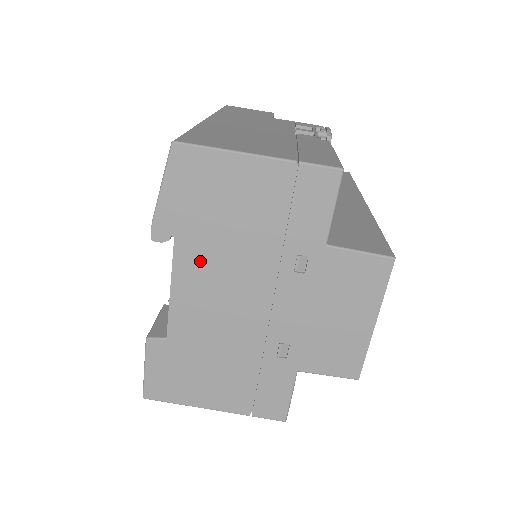
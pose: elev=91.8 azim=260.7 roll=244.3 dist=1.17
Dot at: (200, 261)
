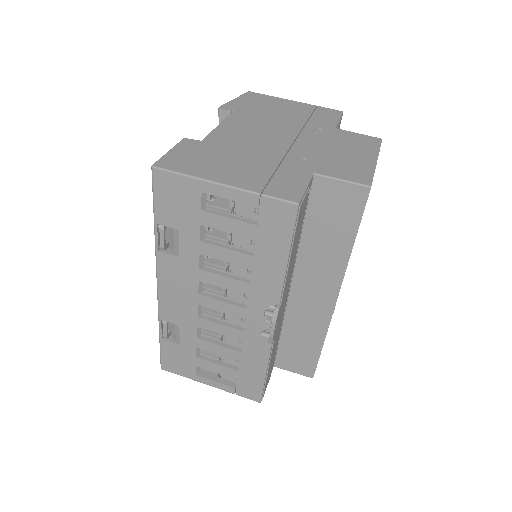
Dot at: (248, 119)
